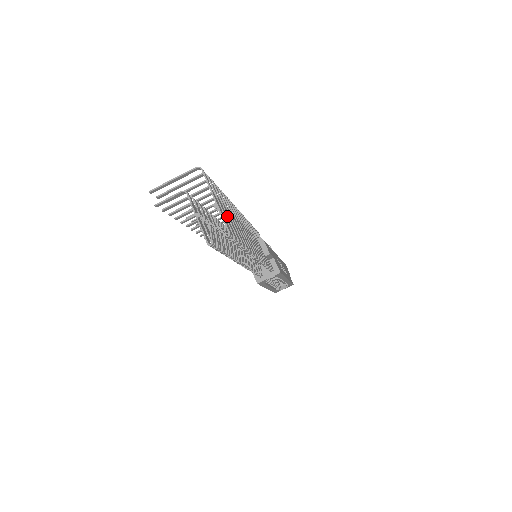
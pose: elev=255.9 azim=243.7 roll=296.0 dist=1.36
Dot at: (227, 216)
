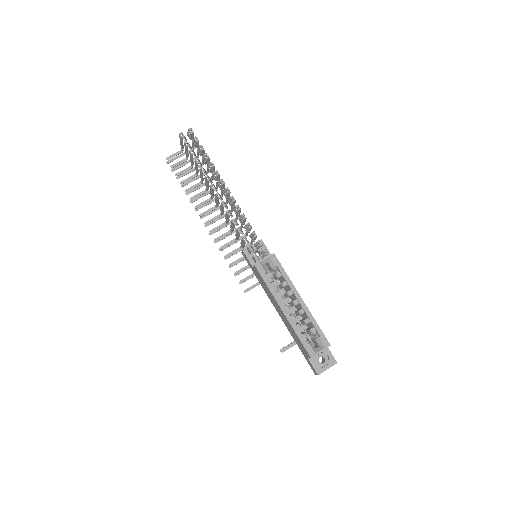
Dot at: occluded
